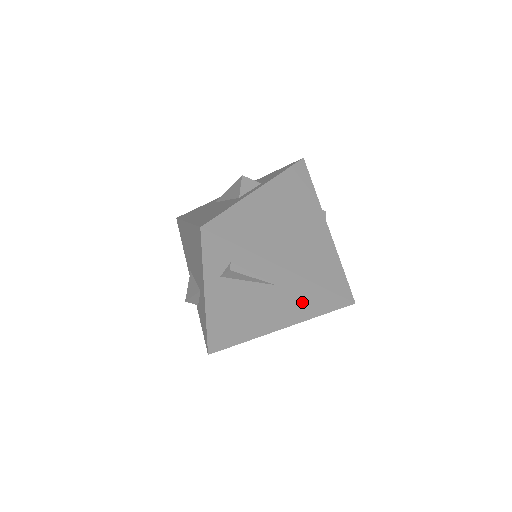
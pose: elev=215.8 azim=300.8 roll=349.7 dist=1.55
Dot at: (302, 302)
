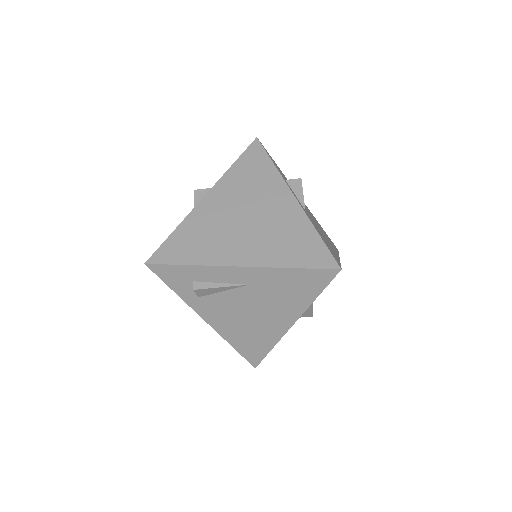
Dot at: (288, 290)
